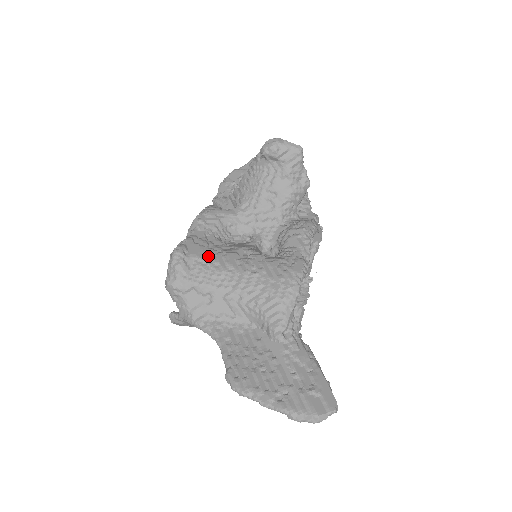
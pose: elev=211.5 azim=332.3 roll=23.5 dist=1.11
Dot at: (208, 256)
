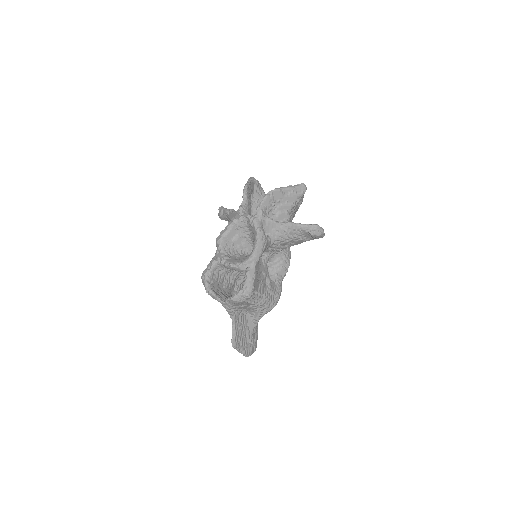
Dot at: (258, 288)
